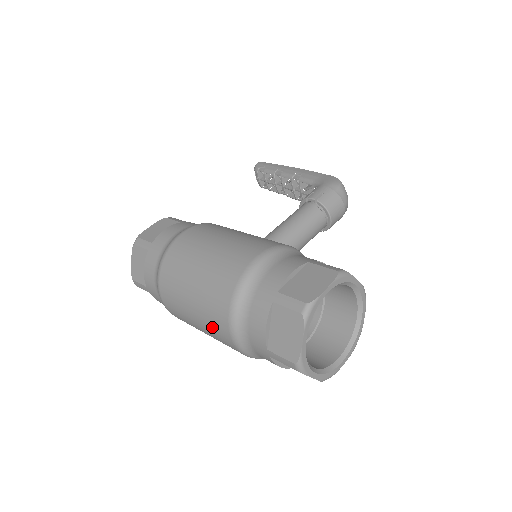
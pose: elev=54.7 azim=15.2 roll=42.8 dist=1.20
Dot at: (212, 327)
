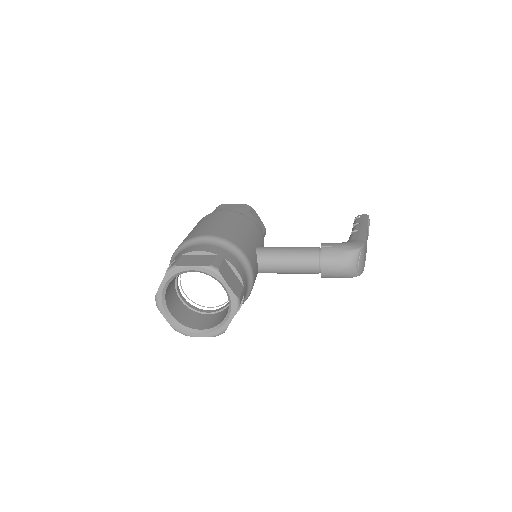
Dot at: occluded
